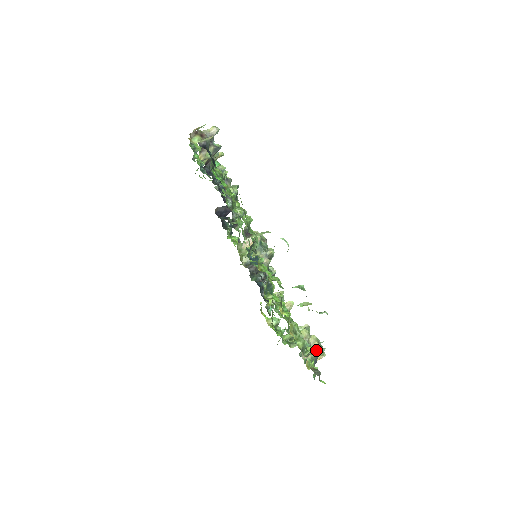
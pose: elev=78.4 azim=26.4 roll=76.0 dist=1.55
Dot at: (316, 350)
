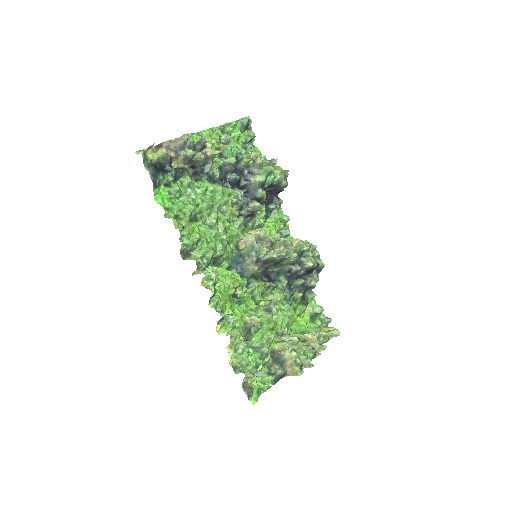
Dot at: (256, 372)
